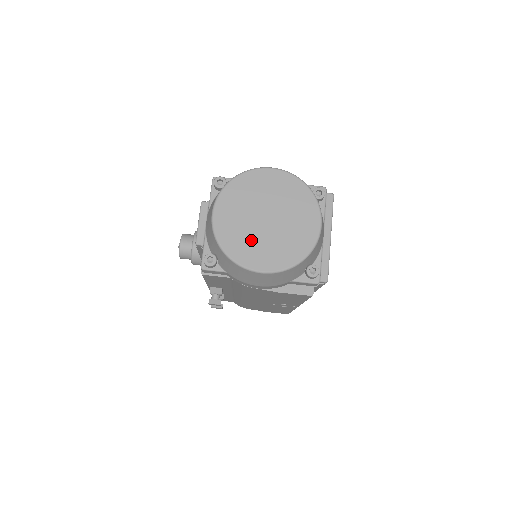
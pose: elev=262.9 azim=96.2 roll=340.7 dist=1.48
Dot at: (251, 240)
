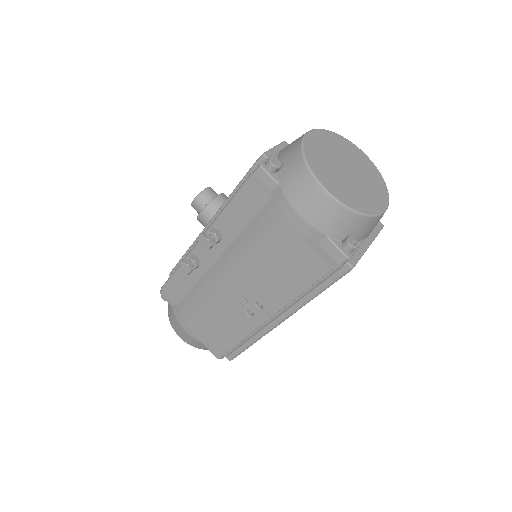
Dot at: (329, 168)
